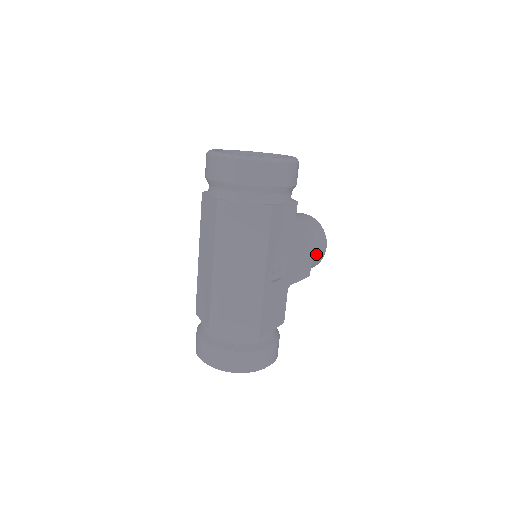
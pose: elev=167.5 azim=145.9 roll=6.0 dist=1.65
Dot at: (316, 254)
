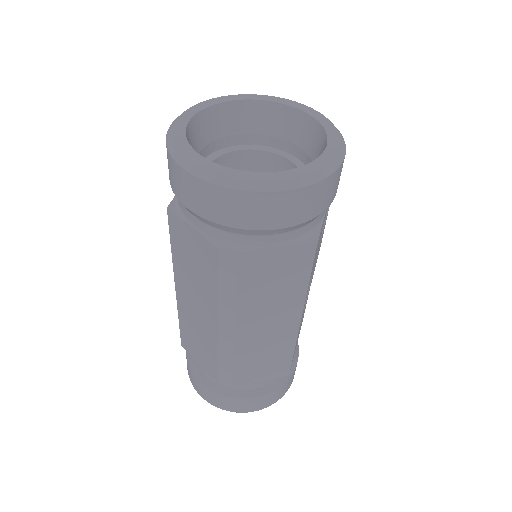
Dot at: occluded
